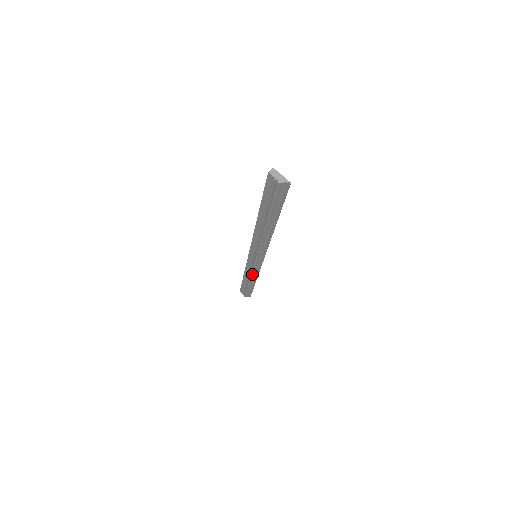
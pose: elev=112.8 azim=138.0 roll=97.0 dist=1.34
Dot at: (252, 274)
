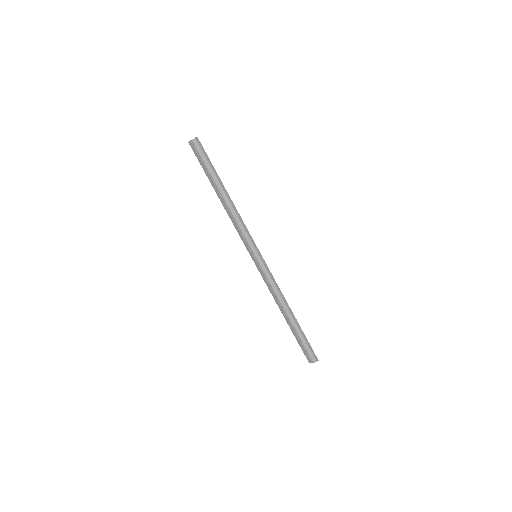
Dot at: (275, 291)
